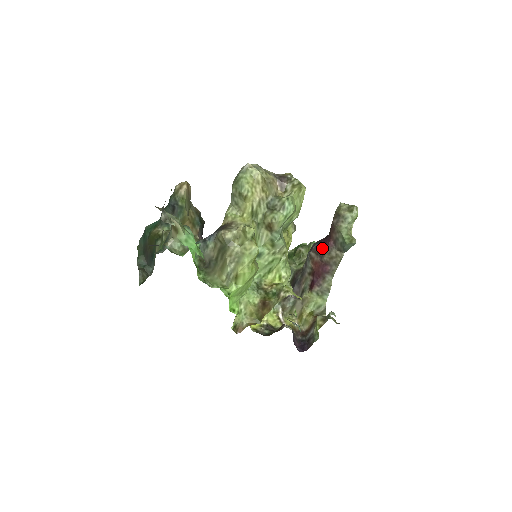
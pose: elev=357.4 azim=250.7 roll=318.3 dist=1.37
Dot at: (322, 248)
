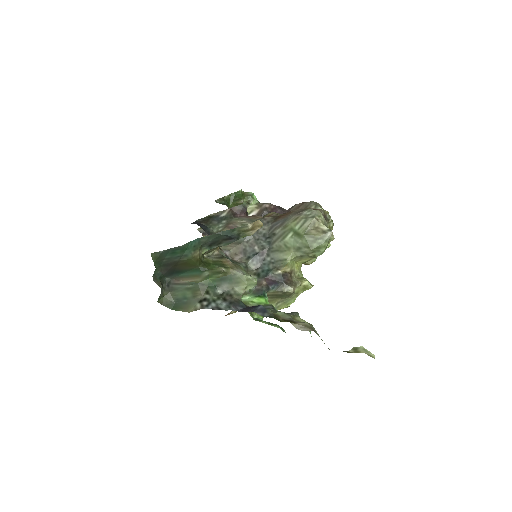
Dot at: occluded
